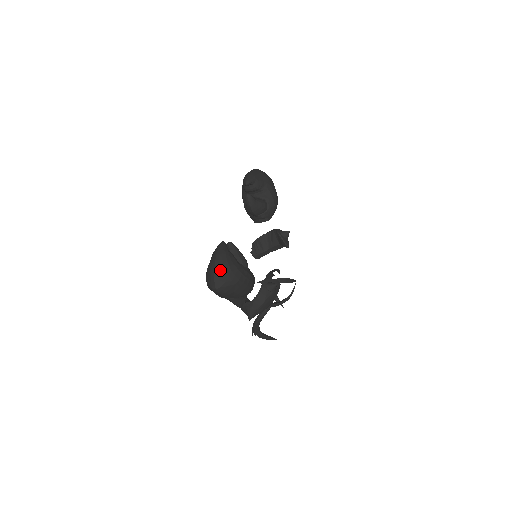
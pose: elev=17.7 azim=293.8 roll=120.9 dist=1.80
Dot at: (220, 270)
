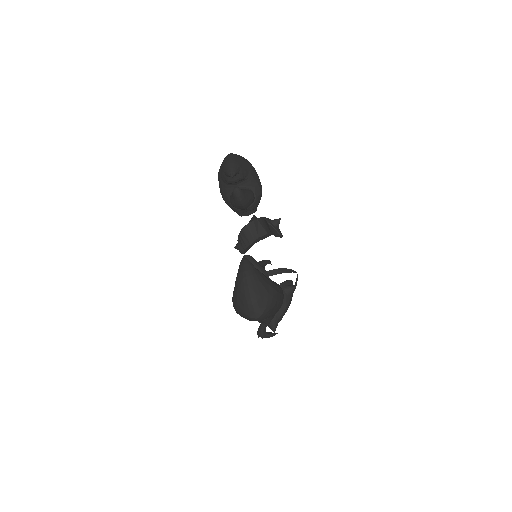
Dot at: (257, 295)
